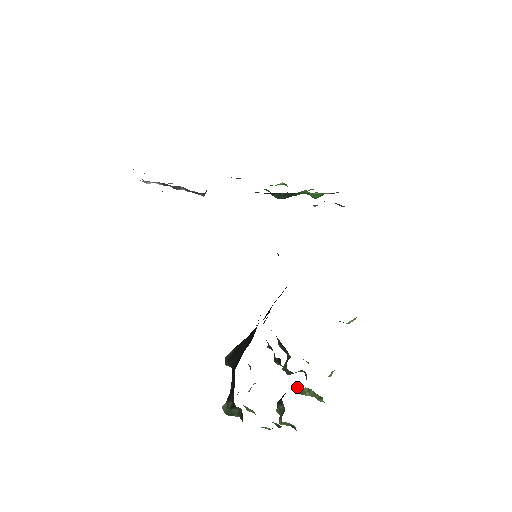
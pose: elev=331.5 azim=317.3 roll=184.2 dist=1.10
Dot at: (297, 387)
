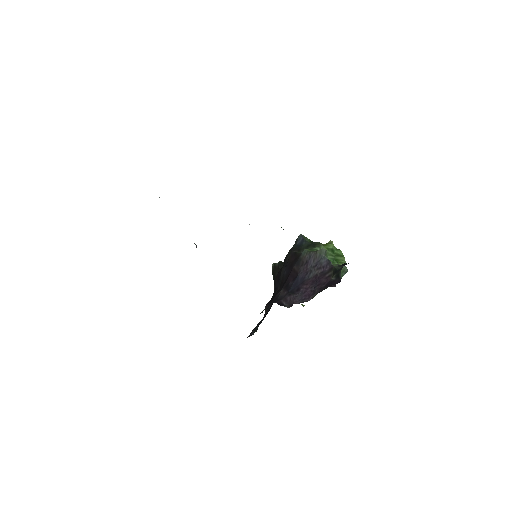
Dot at: occluded
